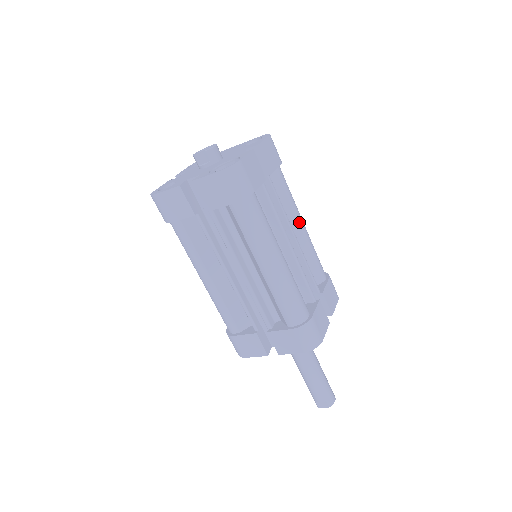
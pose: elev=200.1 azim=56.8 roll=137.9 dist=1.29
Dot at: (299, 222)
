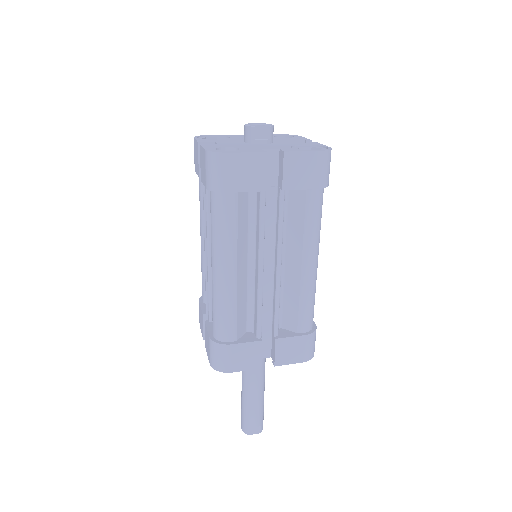
Dot at: occluded
